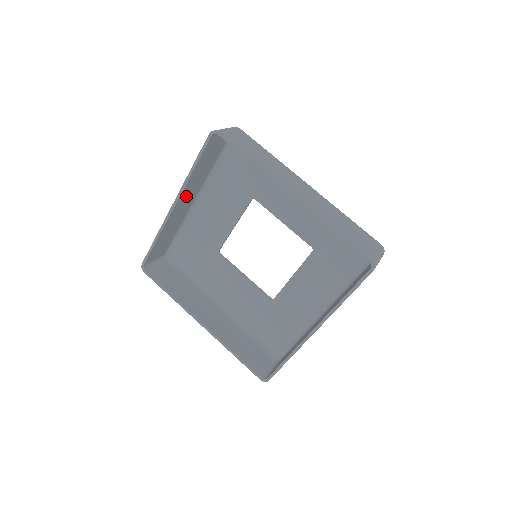
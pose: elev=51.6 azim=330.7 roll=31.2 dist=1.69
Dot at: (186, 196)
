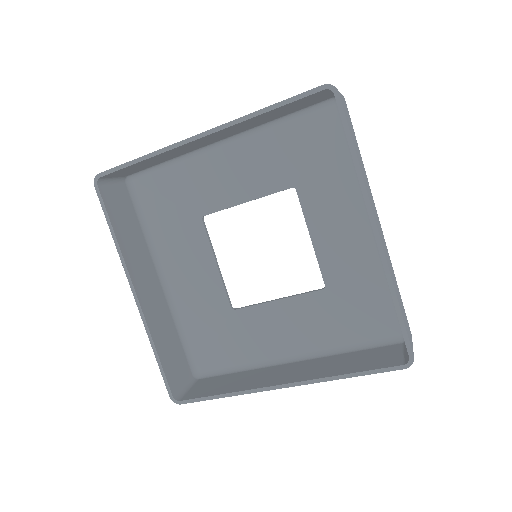
Dot at: (222, 133)
